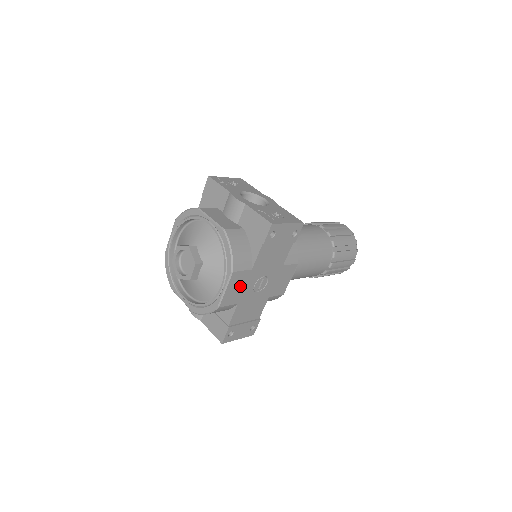
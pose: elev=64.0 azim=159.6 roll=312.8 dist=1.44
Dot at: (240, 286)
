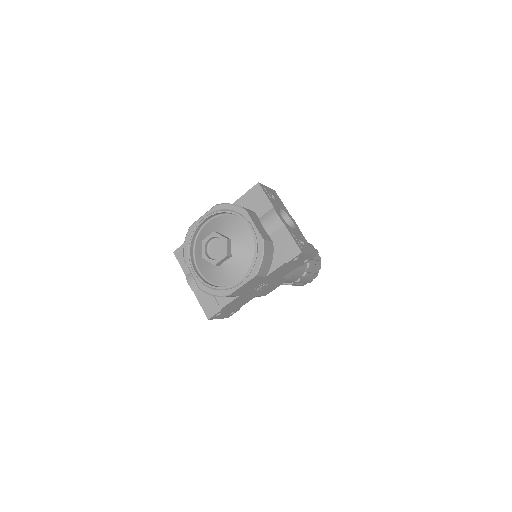
Dot at: (251, 285)
